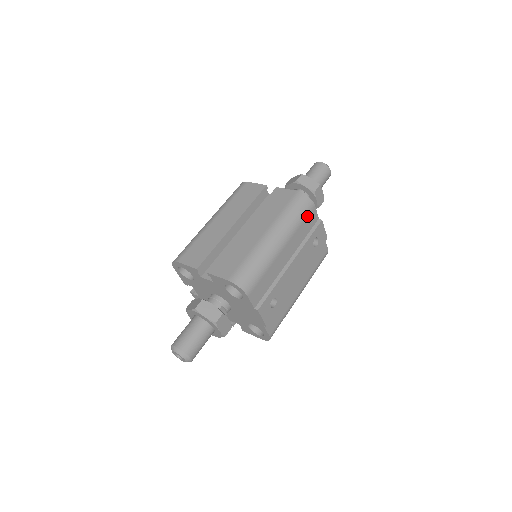
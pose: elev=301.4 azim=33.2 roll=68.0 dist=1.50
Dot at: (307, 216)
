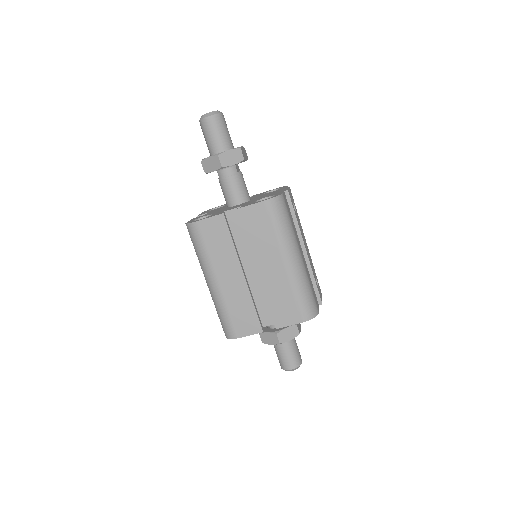
Dot at: (287, 209)
